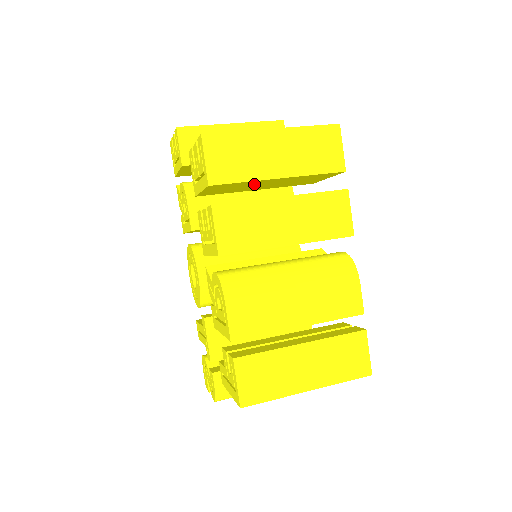
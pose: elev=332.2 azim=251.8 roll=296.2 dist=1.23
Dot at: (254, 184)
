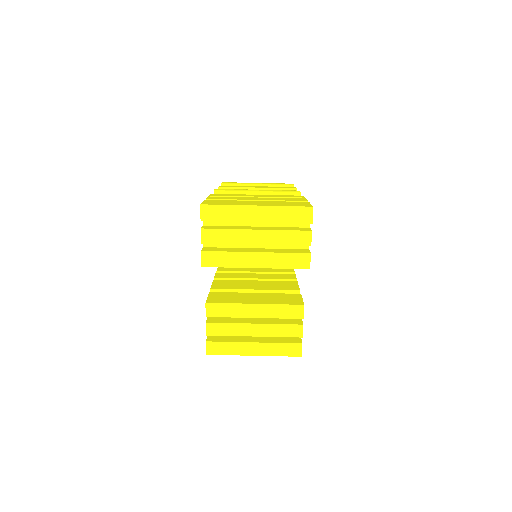
Dot at: occluded
